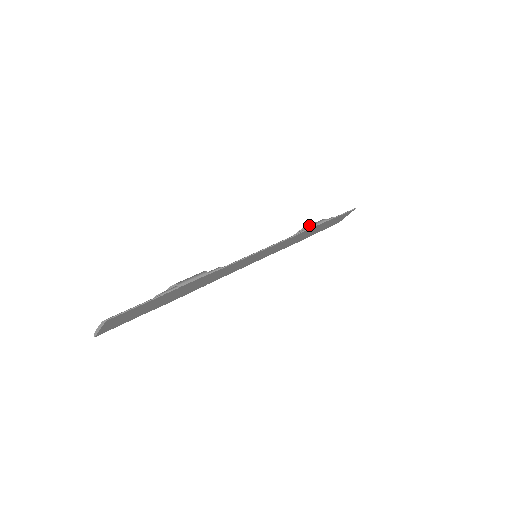
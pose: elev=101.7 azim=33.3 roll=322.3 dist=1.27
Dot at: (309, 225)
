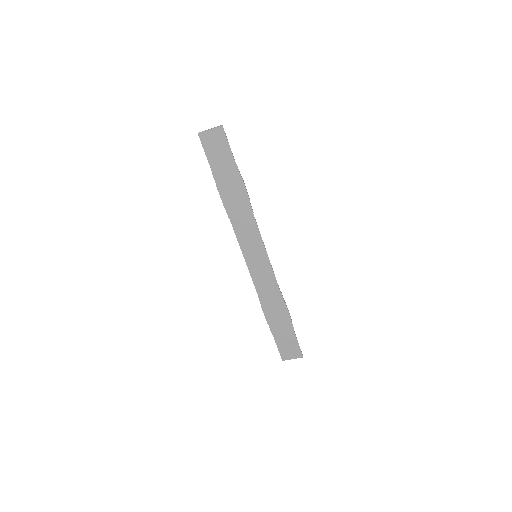
Dot at: (284, 302)
